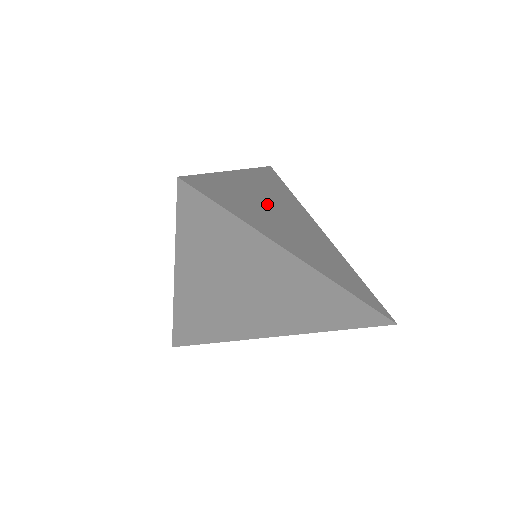
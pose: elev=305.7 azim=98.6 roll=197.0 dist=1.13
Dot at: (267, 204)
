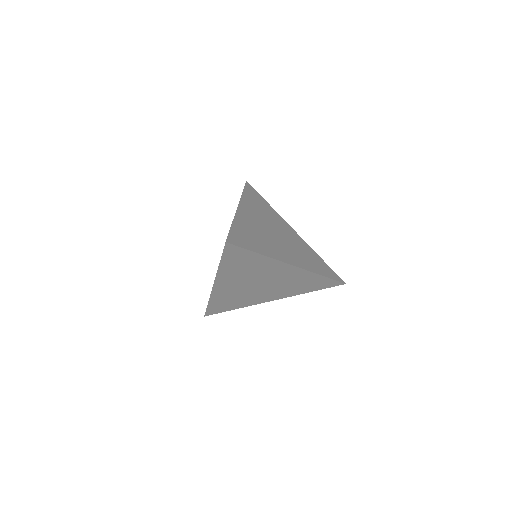
Dot at: (262, 227)
